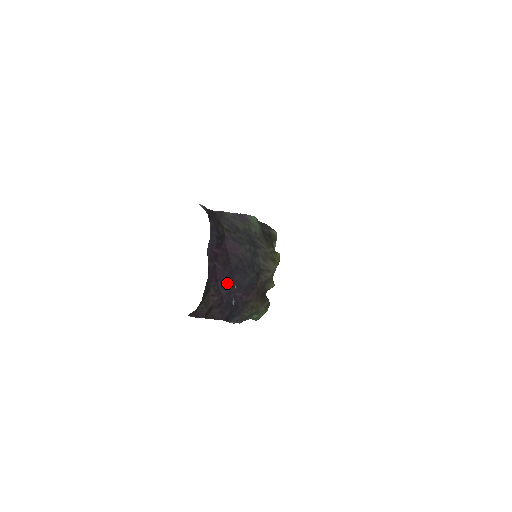
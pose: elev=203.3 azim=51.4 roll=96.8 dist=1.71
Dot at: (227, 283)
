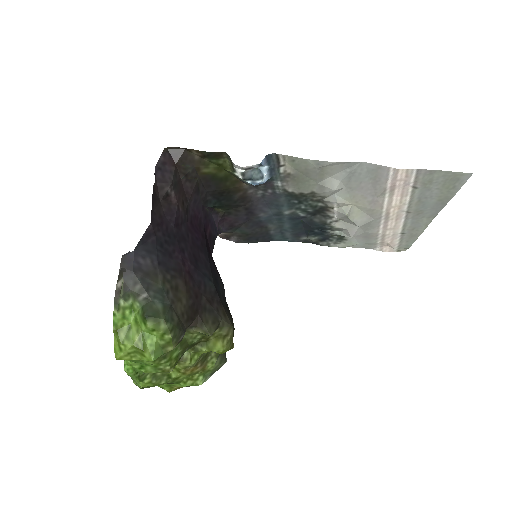
Dot at: (192, 238)
